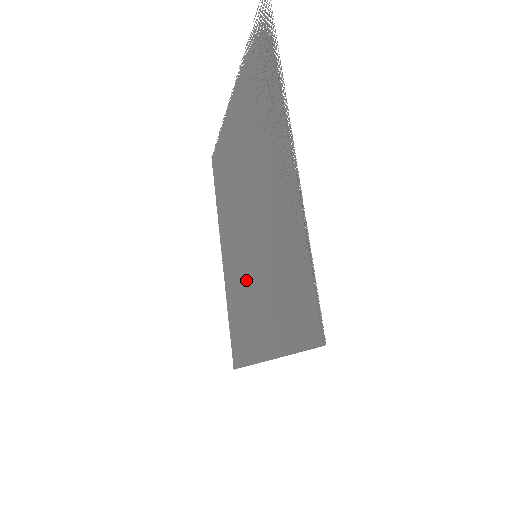
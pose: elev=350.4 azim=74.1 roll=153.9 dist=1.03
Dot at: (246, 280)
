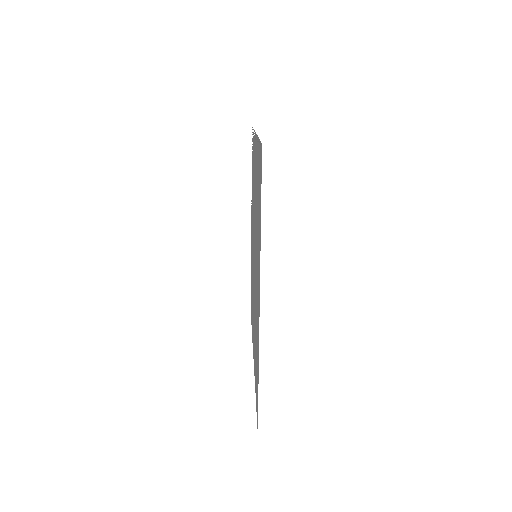
Dot at: occluded
